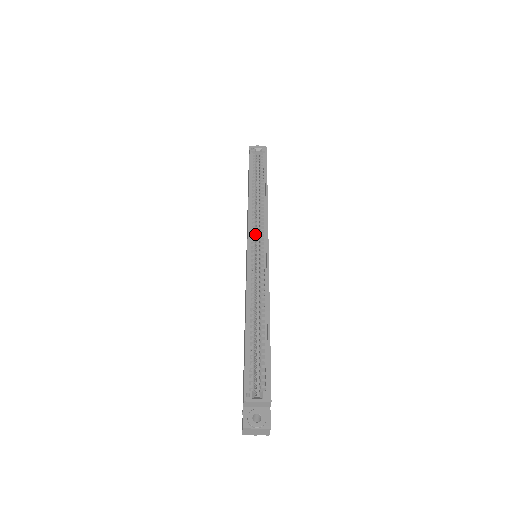
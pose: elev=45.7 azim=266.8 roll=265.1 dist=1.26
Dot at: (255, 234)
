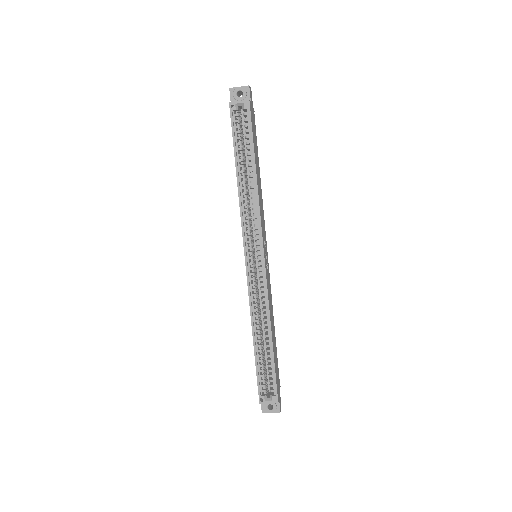
Dot at: (251, 243)
